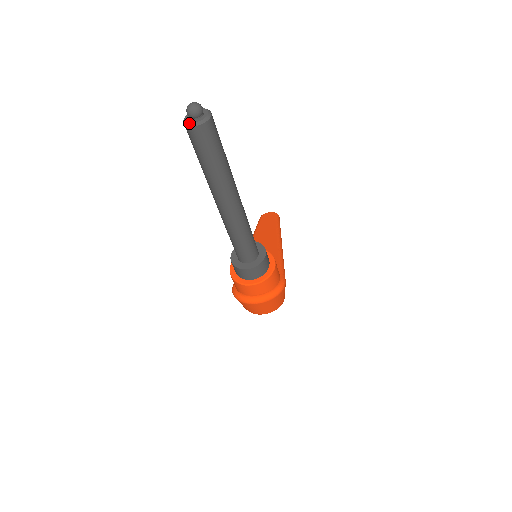
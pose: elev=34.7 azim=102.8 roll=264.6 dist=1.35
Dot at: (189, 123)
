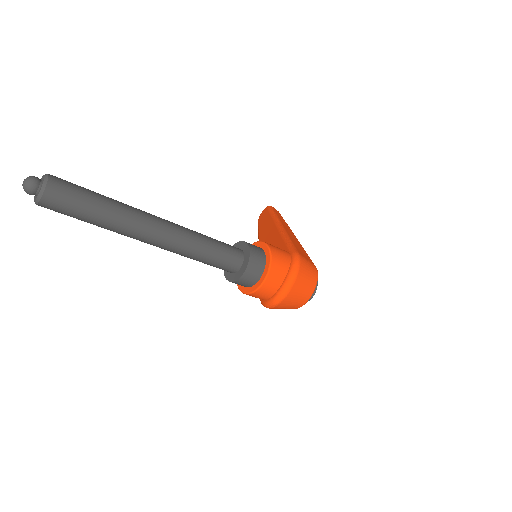
Dot at: (36, 200)
